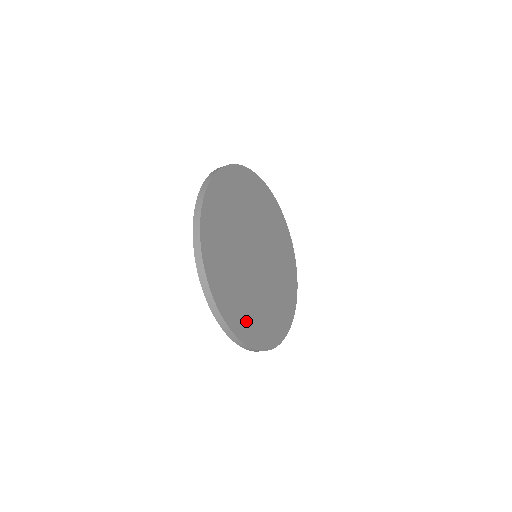
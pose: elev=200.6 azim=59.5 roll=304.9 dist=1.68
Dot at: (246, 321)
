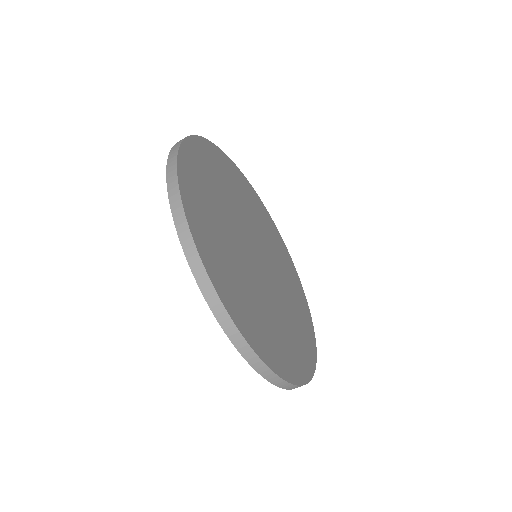
Dot at: (293, 354)
